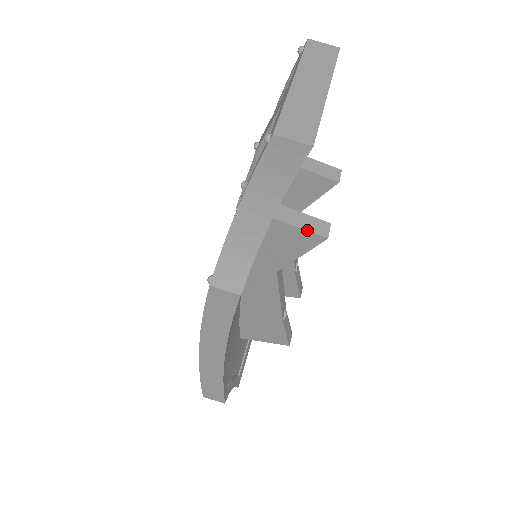
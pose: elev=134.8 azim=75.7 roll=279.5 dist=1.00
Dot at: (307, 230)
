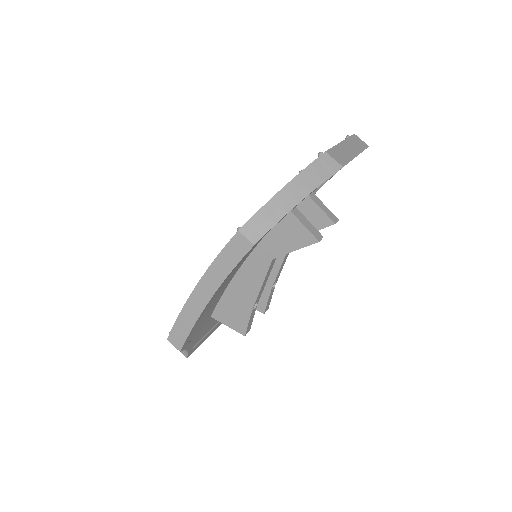
Dot at: (309, 231)
